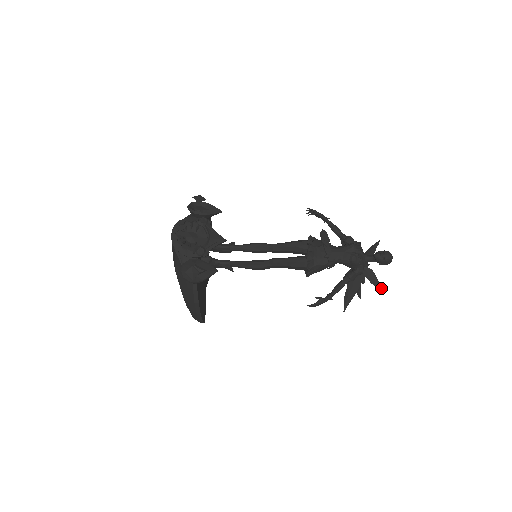
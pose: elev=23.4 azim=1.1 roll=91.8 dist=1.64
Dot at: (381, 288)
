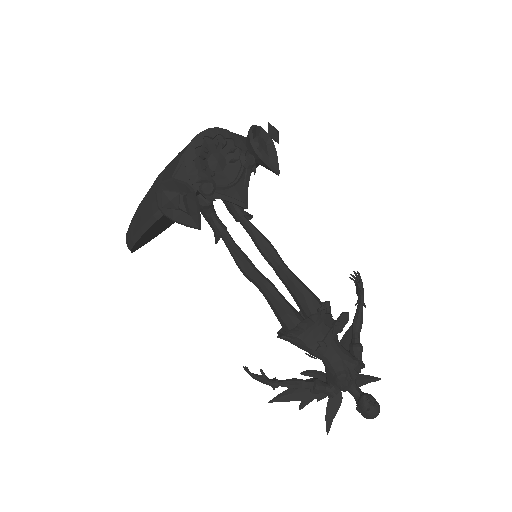
Dot at: (329, 426)
